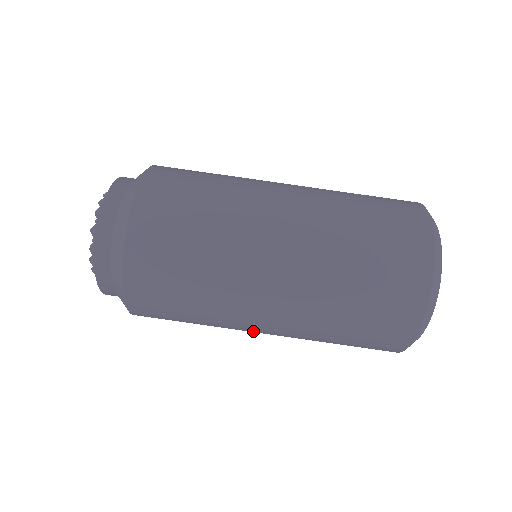
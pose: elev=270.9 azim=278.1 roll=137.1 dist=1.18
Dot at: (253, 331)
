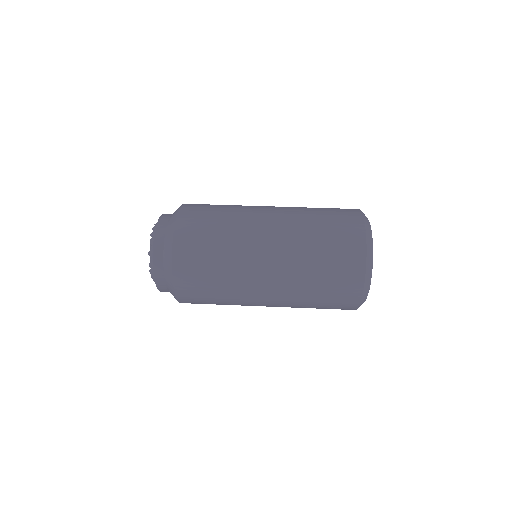
Dot at: (260, 245)
